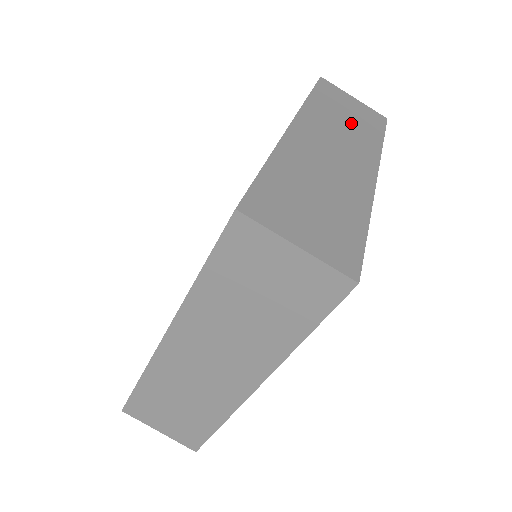
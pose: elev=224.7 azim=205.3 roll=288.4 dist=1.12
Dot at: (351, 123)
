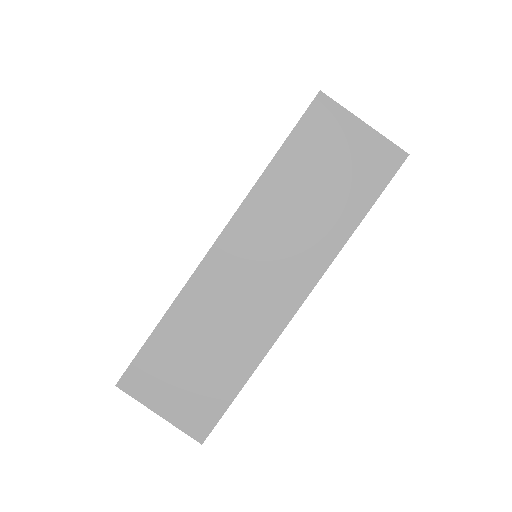
Dot at: (319, 201)
